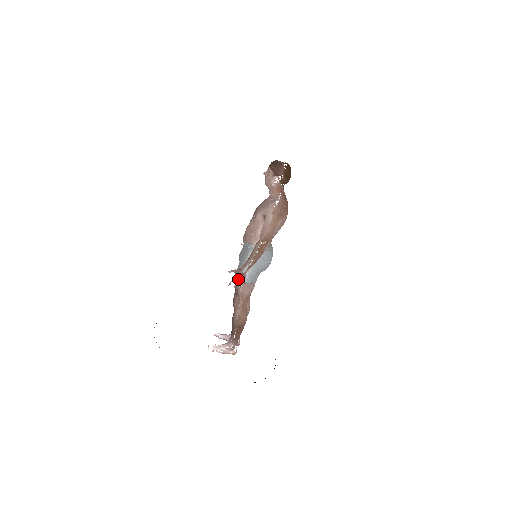
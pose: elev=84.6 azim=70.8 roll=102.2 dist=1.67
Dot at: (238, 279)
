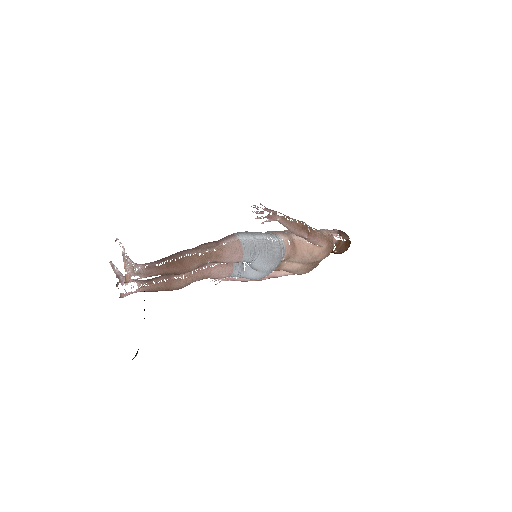
Dot at: (238, 233)
